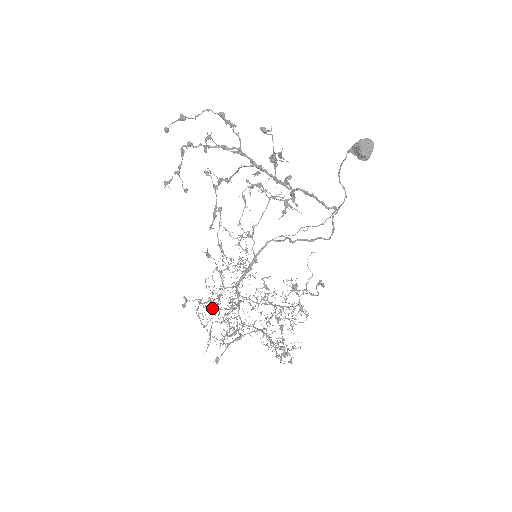
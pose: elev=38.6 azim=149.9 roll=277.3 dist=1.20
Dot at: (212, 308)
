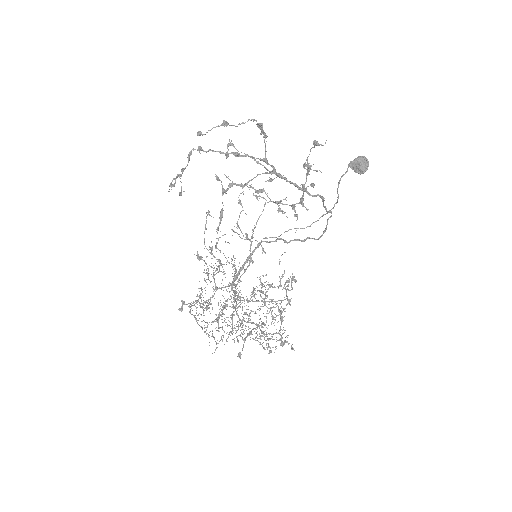
Dot at: occluded
